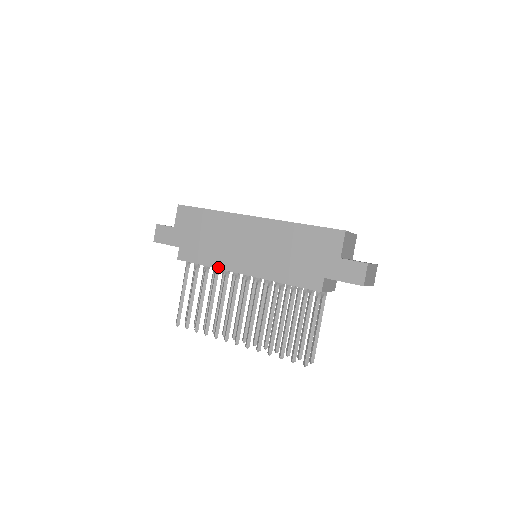
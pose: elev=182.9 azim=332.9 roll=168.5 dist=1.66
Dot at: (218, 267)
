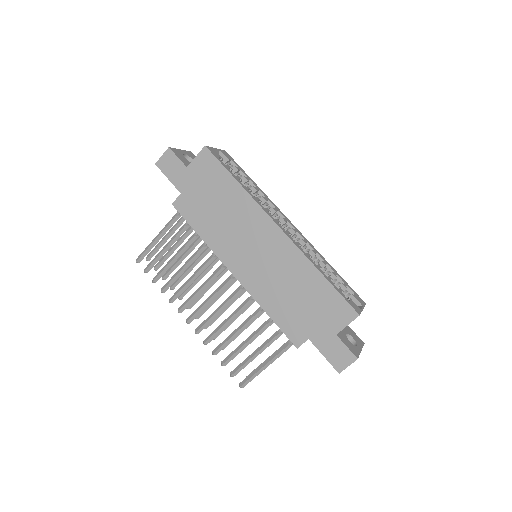
Dot at: (211, 247)
